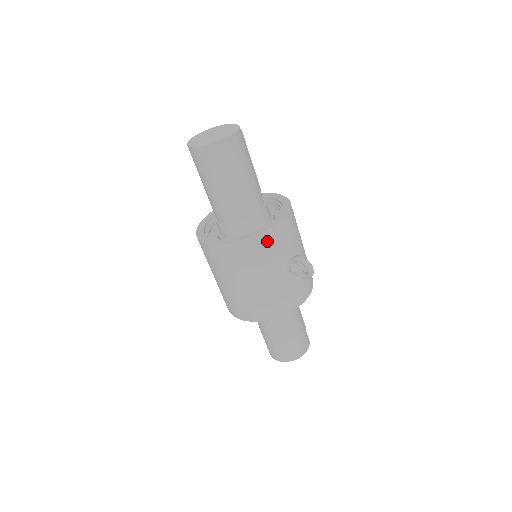
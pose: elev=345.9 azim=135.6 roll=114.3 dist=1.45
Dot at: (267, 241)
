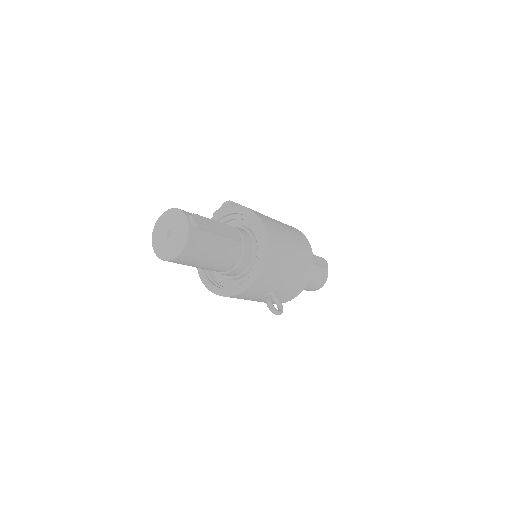
Dot at: (237, 297)
